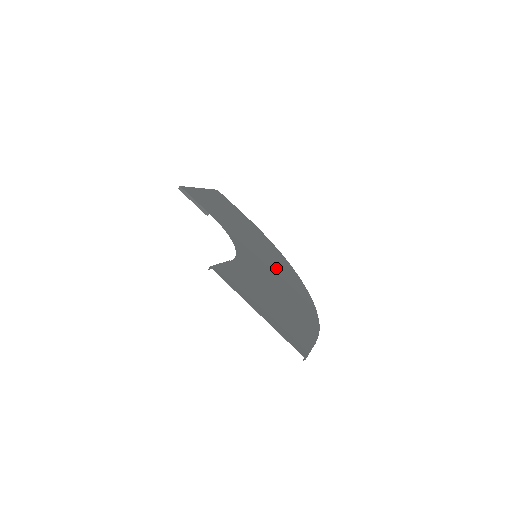
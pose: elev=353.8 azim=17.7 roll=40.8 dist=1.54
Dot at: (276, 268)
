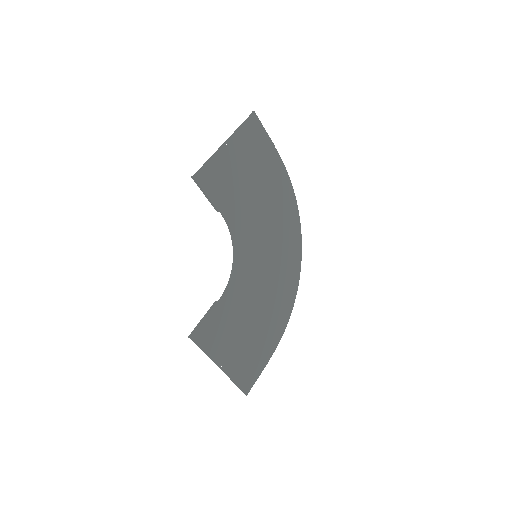
Dot at: (275, 258)
